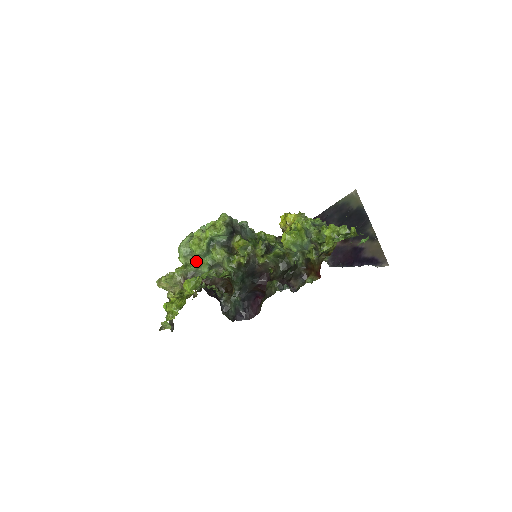
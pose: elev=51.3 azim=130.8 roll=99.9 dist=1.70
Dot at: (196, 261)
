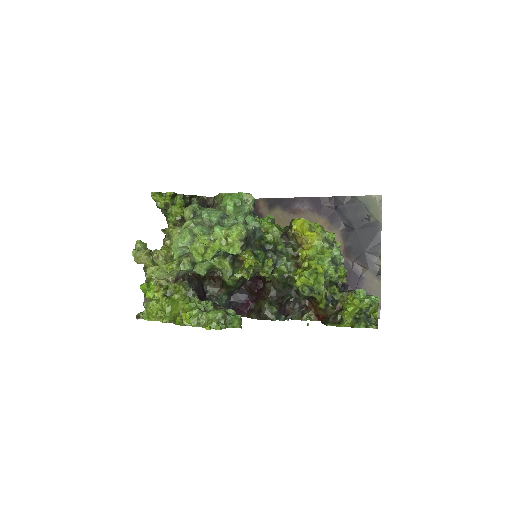
Dot at: (192, 262)
